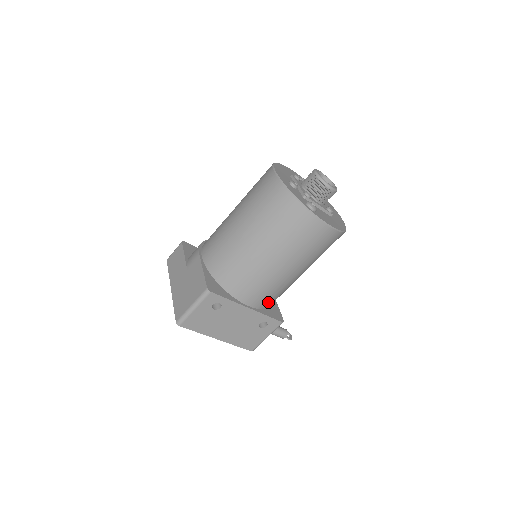
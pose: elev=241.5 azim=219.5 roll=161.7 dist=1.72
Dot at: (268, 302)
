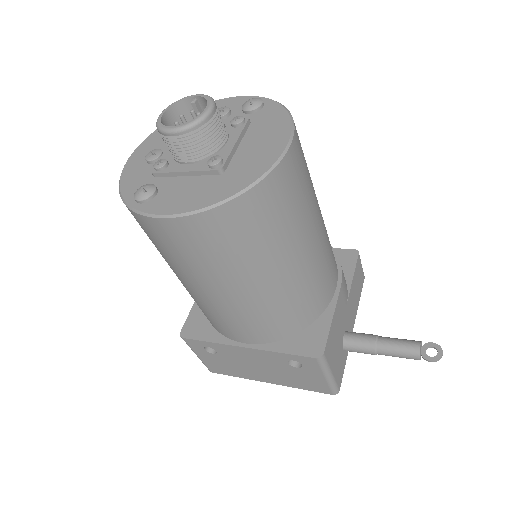
Dot at: (271, 332)
